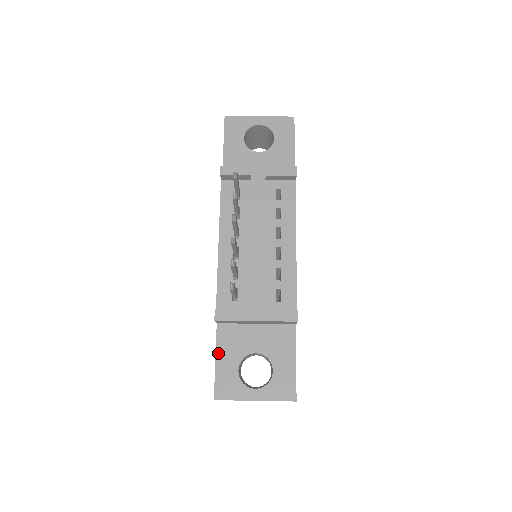
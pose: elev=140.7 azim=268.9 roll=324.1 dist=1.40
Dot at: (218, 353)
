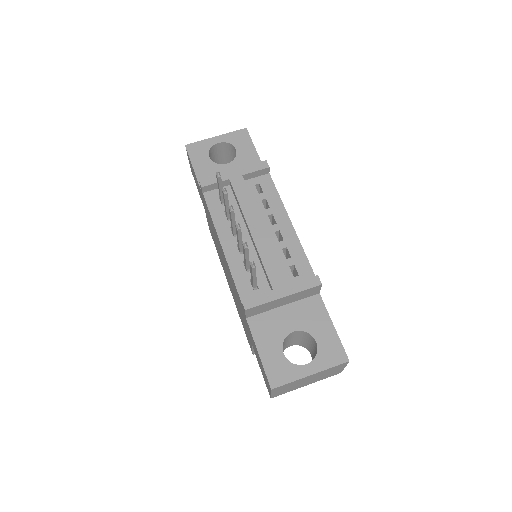
Dot at: (258, 344)
